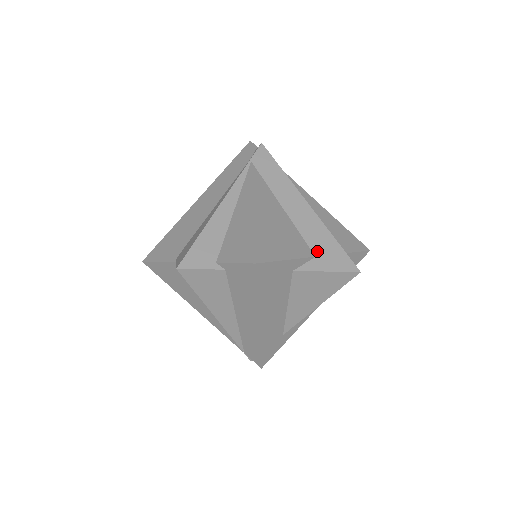
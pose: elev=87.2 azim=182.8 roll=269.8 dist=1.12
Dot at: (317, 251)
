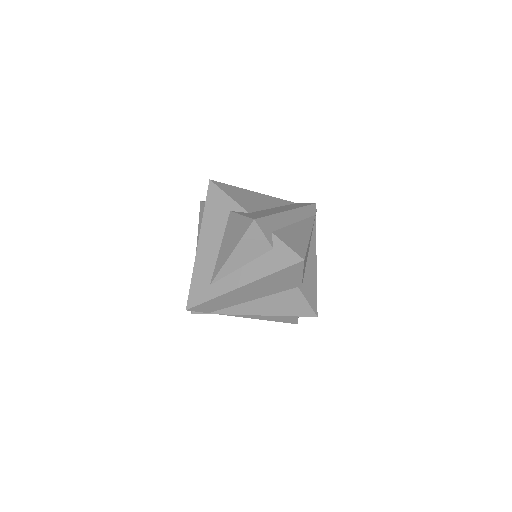
Dot at: (254, 213)
